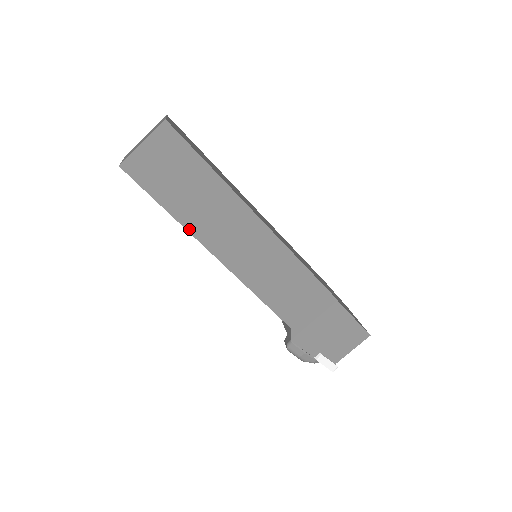
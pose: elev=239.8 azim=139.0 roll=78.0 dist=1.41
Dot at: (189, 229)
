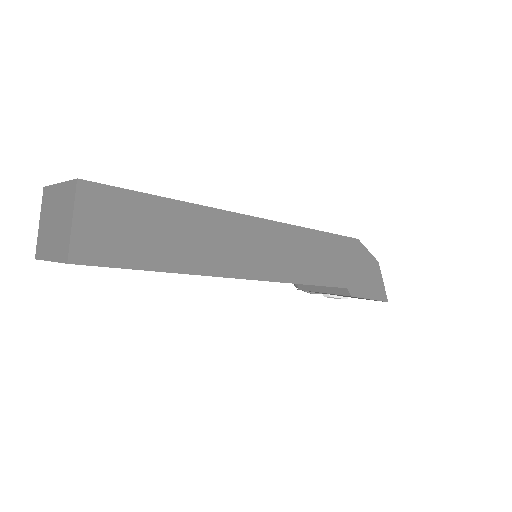
Dot at: occluded
